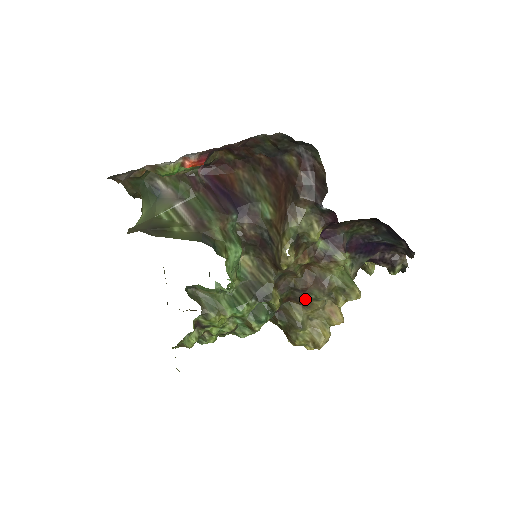
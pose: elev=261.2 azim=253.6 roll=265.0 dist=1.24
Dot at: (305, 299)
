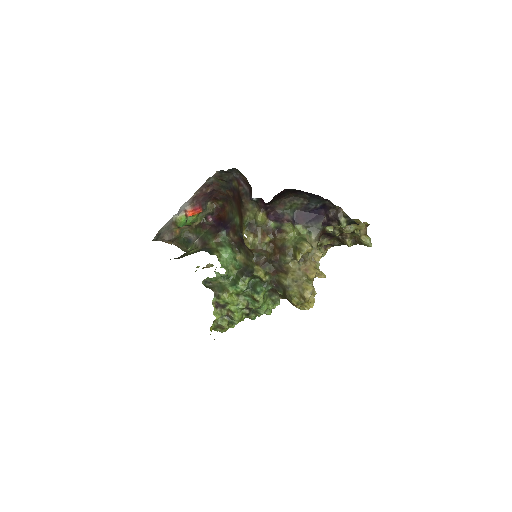
Dot at: (281, 266)
